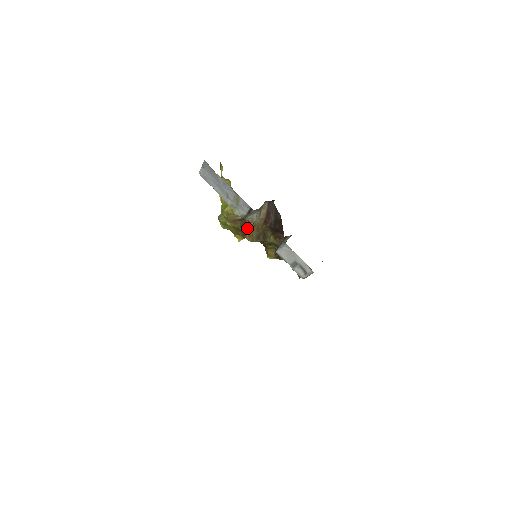
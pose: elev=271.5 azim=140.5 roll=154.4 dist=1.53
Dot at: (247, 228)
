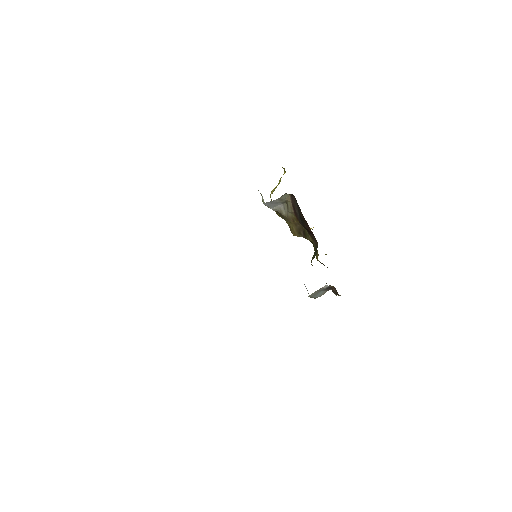
Dot at: (285, 219)
